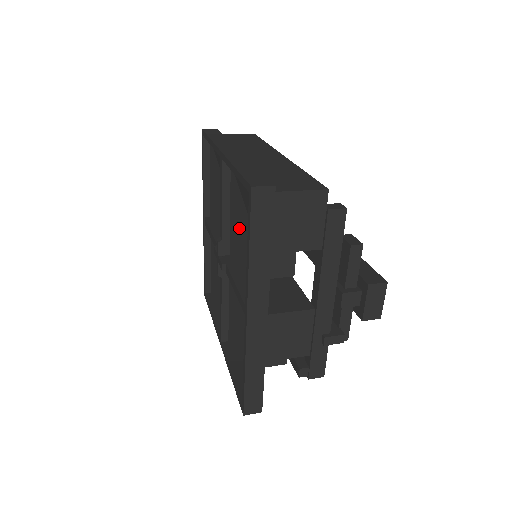
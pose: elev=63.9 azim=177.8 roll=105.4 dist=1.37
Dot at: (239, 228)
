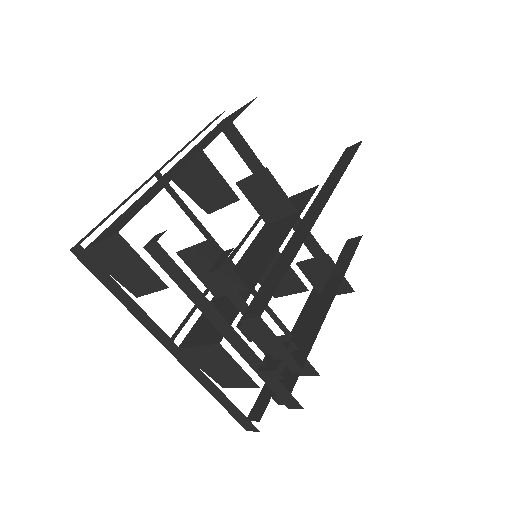
Dot at: occluded
